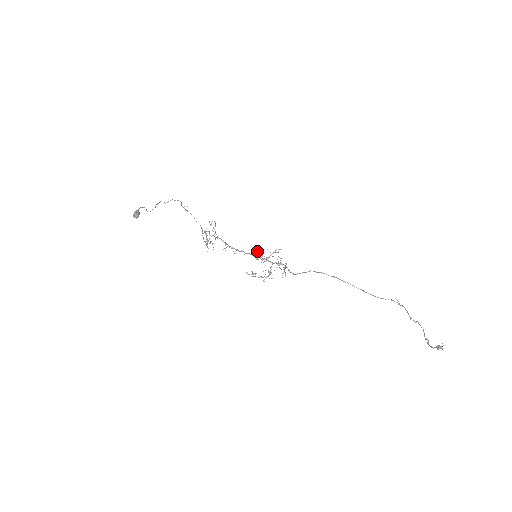
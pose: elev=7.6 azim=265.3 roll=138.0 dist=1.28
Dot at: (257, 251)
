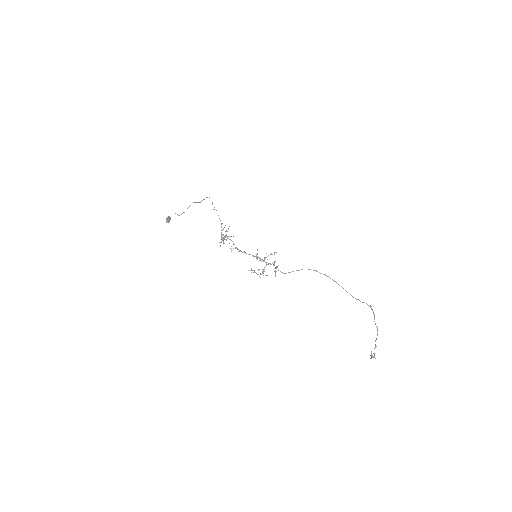
Dot at: occluded
